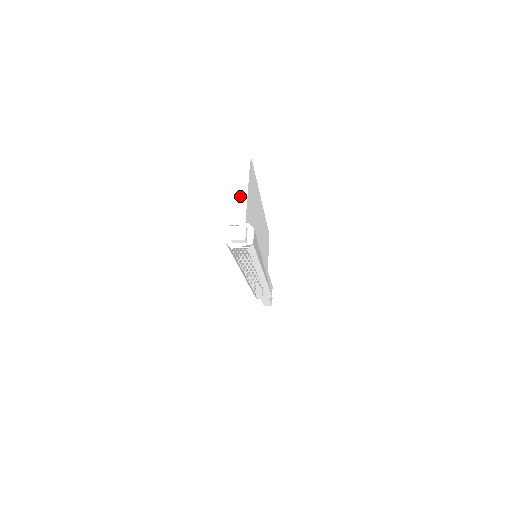
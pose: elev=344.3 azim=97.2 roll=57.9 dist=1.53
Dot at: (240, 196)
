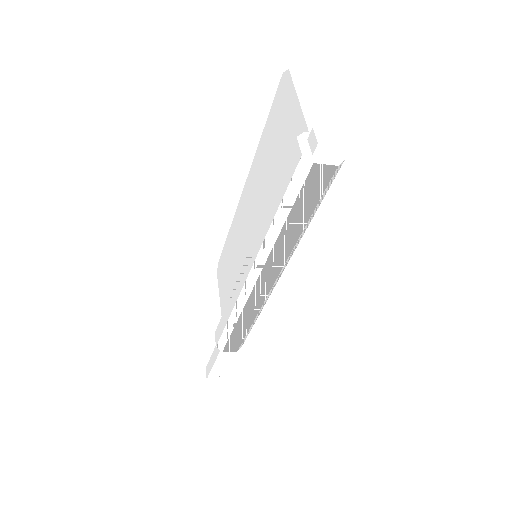
Dot at: (301, 103)
